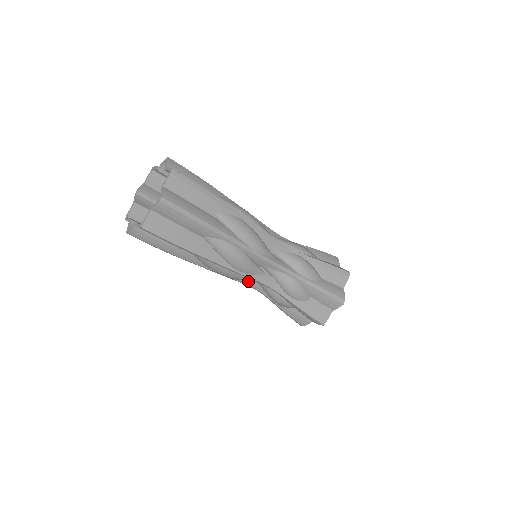
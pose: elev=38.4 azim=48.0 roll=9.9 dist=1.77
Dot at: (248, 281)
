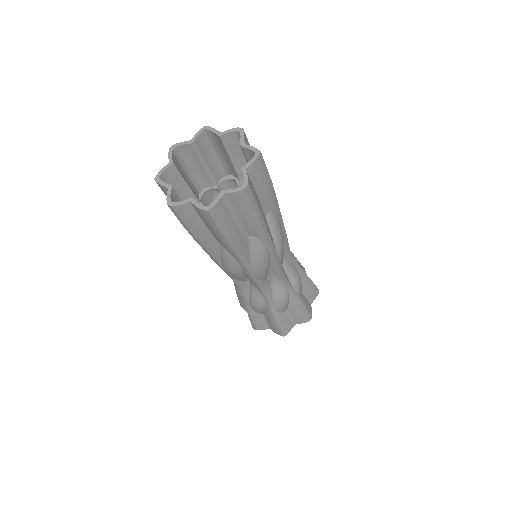
Dot at: (242, 282)
